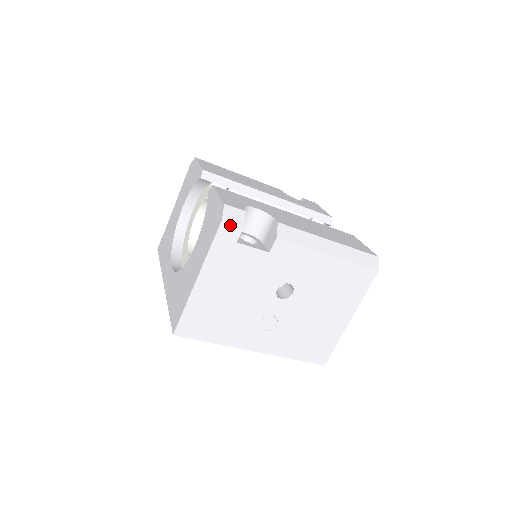
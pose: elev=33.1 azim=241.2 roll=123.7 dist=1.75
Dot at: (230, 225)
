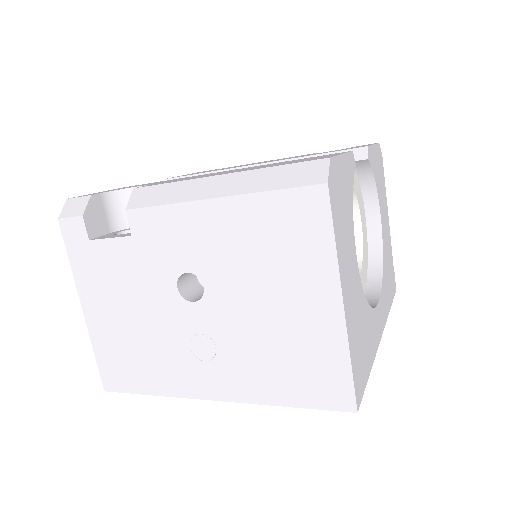
Dot at: (69, 221)
